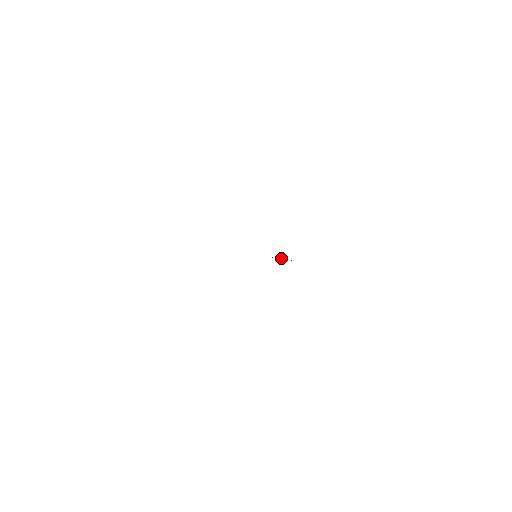
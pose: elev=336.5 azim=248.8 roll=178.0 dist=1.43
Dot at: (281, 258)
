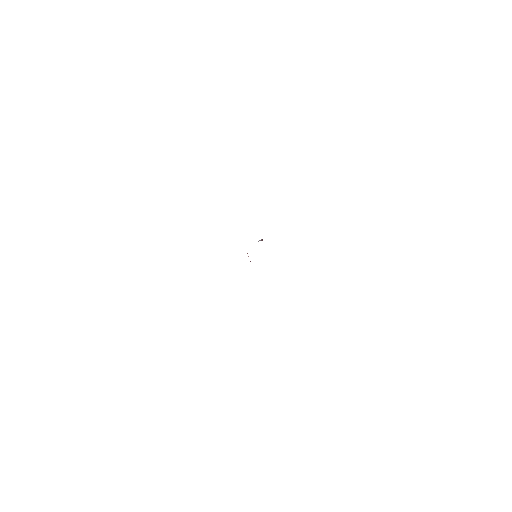
Dot at: occluded
